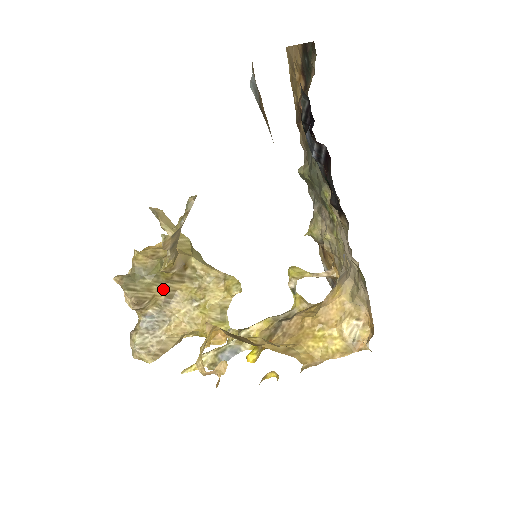
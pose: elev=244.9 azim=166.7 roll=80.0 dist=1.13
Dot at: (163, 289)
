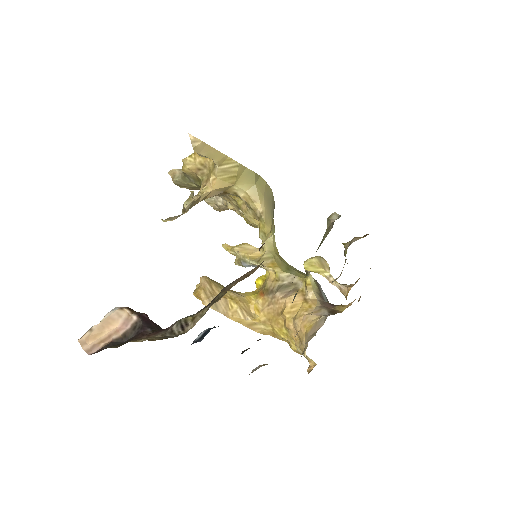
Dot at: occluded
